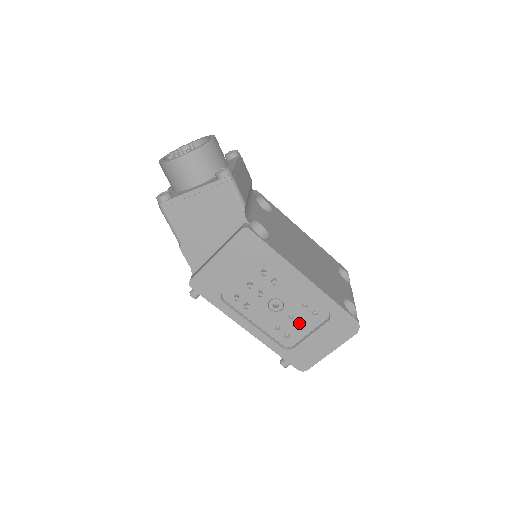
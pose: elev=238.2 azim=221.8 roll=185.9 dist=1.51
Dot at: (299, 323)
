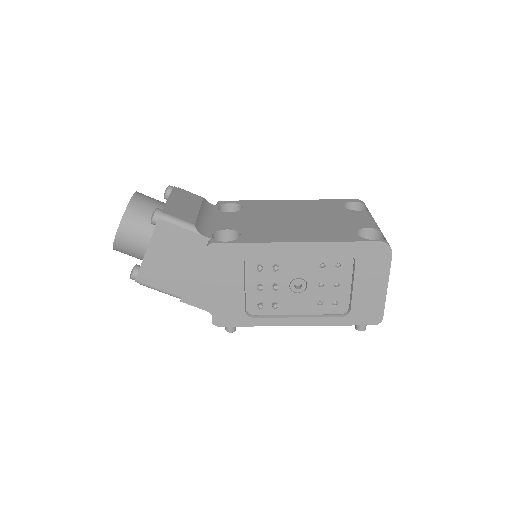
Dot at: (334, 285)
